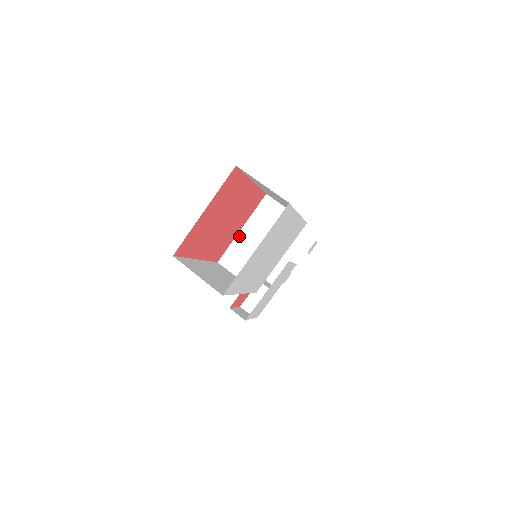
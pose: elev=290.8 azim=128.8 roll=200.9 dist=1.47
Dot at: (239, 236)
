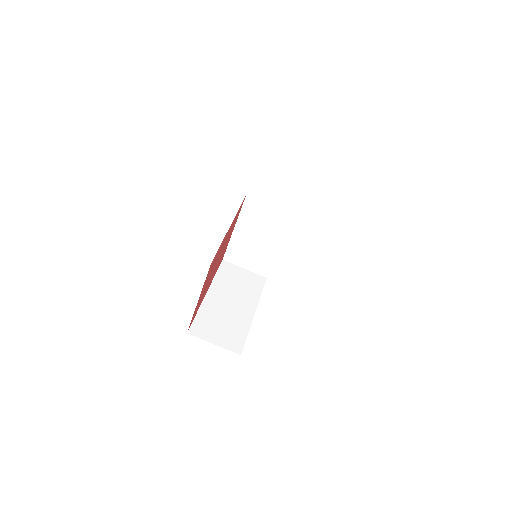
Dot at: (234, 236)
